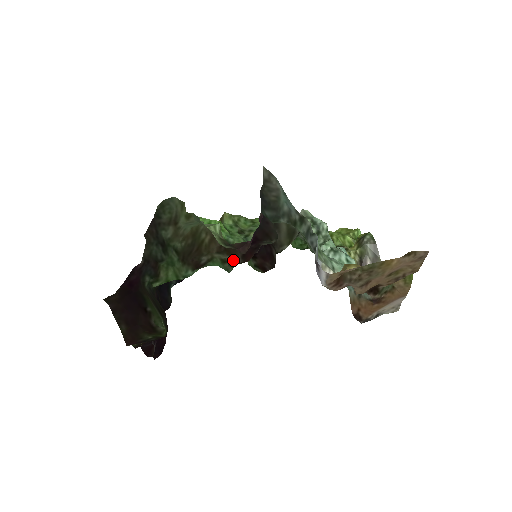
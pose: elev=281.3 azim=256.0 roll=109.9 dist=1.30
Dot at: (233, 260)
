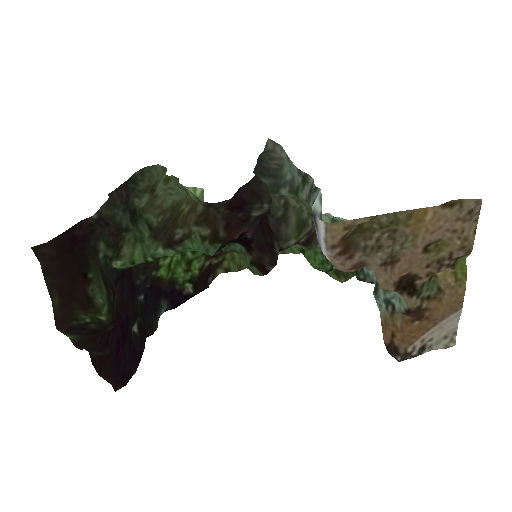
Dot at: (214, 235)
